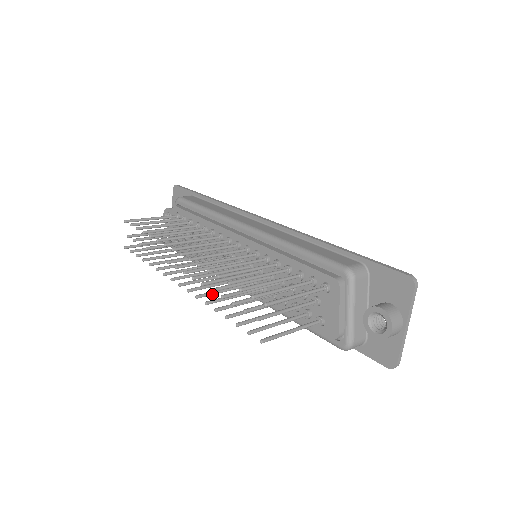
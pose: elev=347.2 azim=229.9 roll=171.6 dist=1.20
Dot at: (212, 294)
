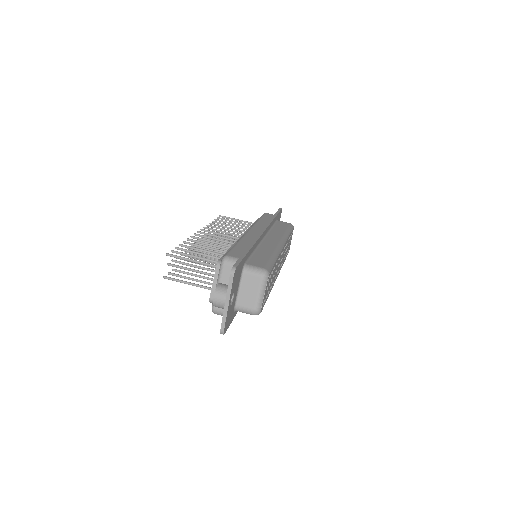
Dot at: (199, 260)
